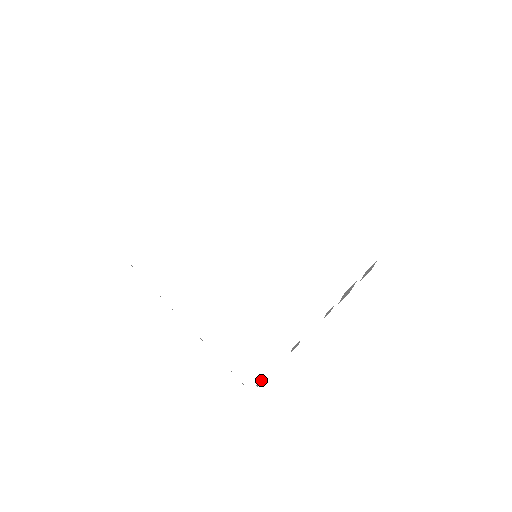
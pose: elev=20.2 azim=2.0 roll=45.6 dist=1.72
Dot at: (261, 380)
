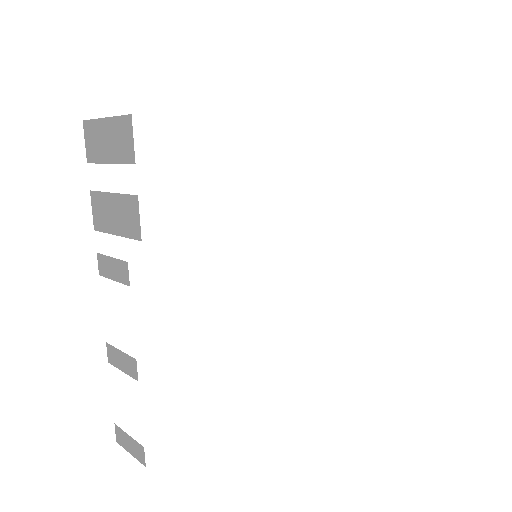
Dot at: occluded
